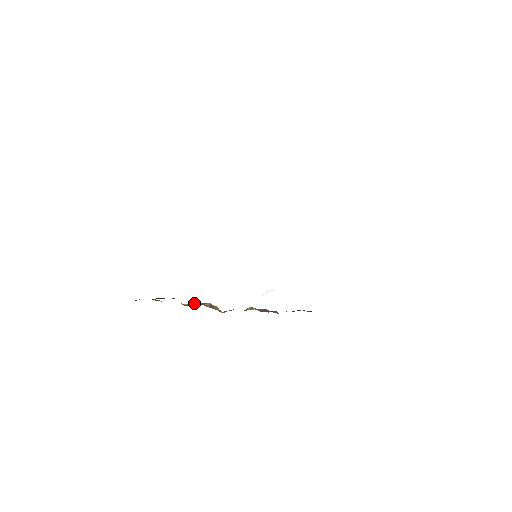
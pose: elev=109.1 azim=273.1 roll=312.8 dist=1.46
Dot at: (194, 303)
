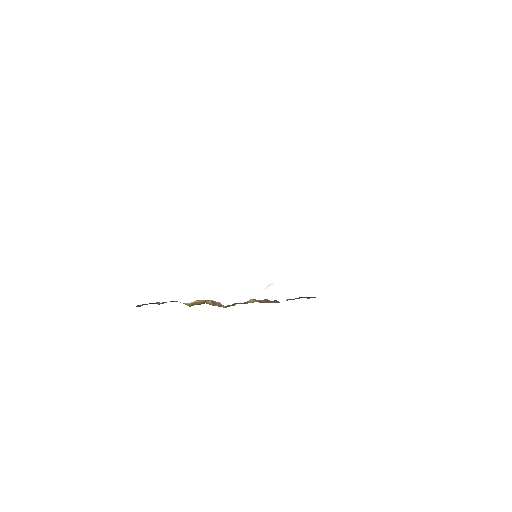
Dot at: (196, 301)
